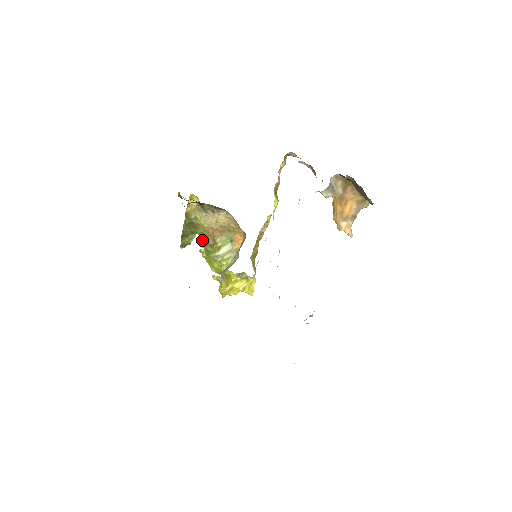
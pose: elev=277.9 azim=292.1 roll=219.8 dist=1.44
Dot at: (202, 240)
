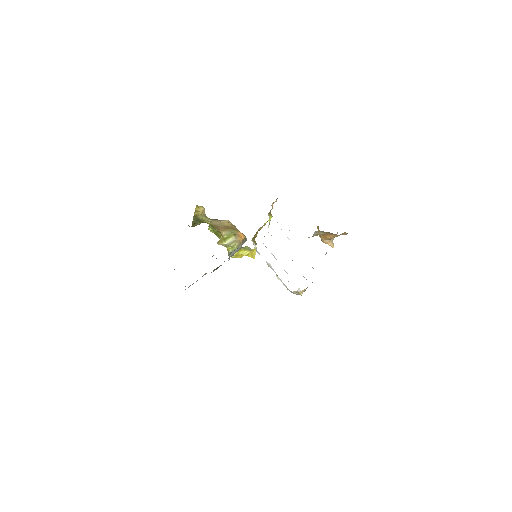
Dot at: (209, 225)
